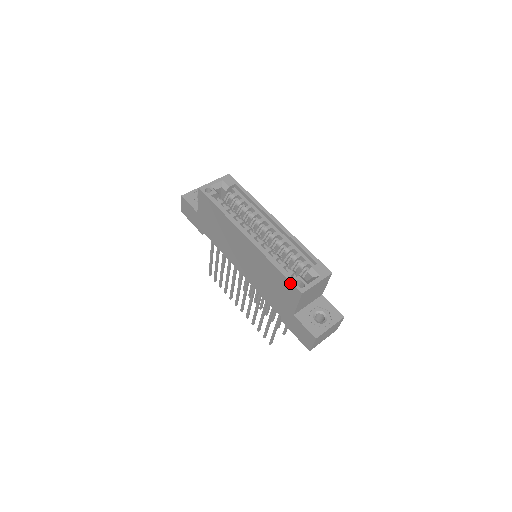
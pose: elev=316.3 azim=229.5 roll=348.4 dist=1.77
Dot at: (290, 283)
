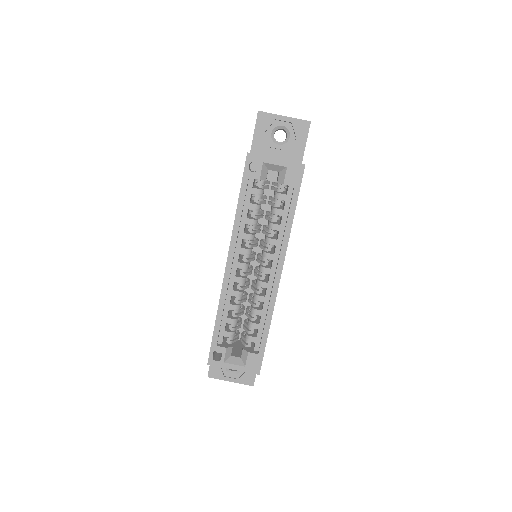
Dot at: (211, 345)
